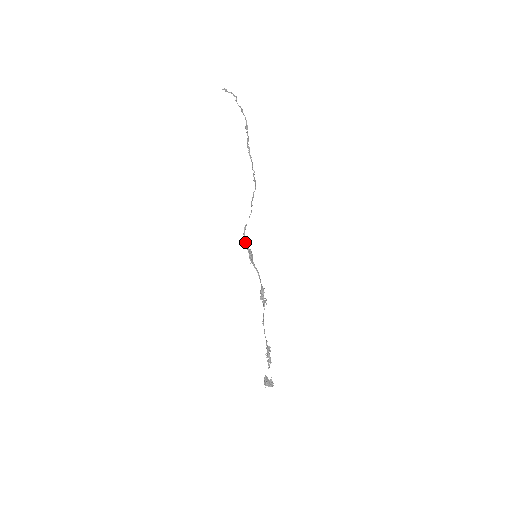
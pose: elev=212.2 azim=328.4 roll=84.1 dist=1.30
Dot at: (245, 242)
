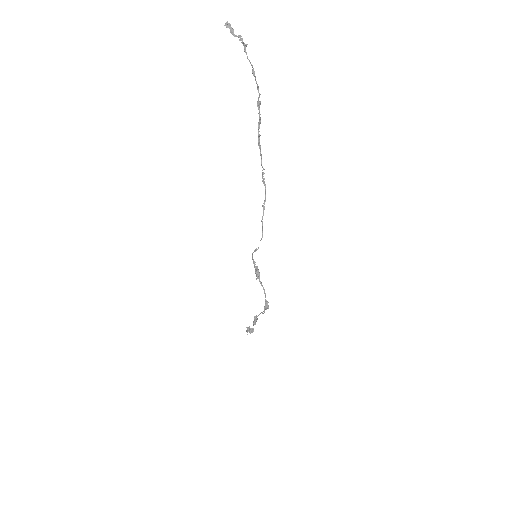
Dot at: occluded
